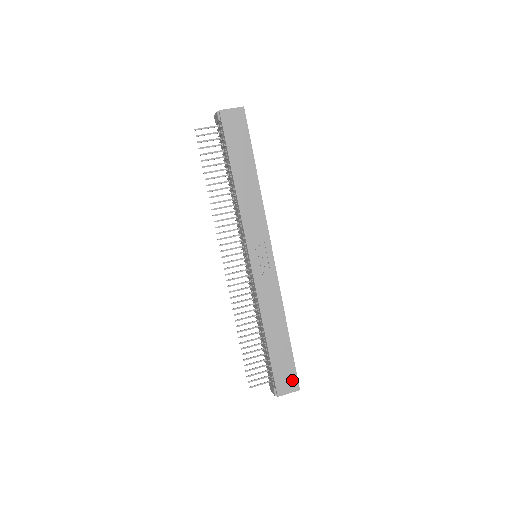
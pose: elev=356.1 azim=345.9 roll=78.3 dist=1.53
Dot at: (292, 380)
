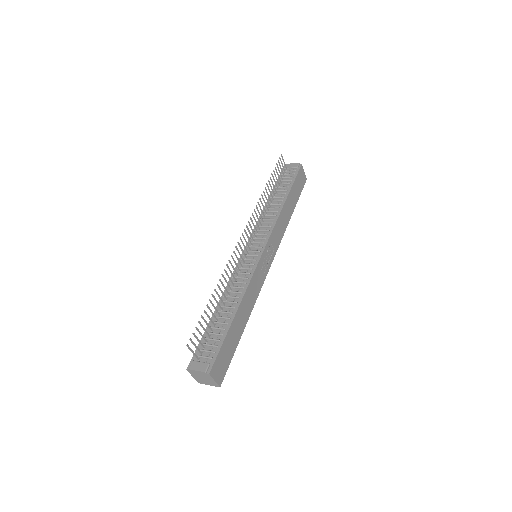
Dot at: (223, 371)
